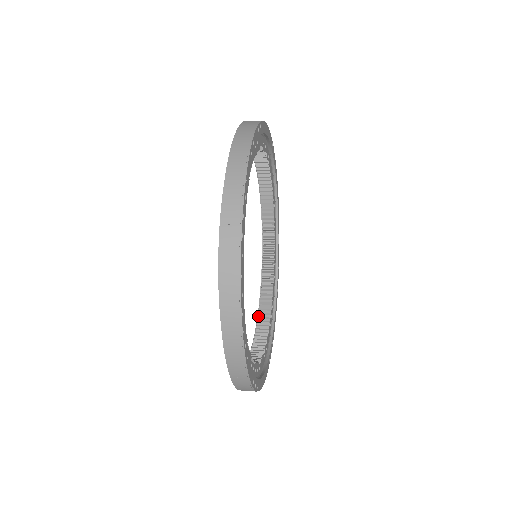
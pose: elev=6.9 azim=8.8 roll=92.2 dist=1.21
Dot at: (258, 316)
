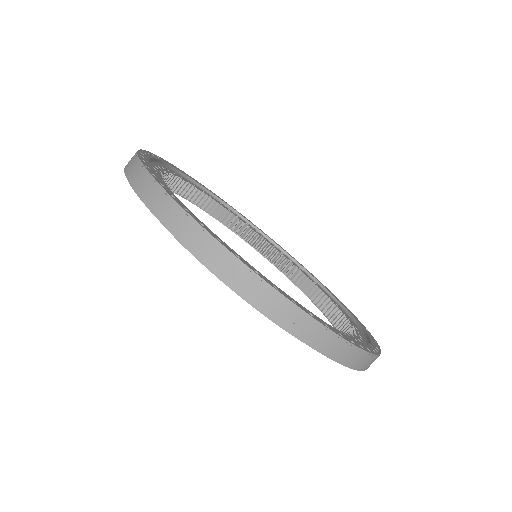
Dot at: occluded
